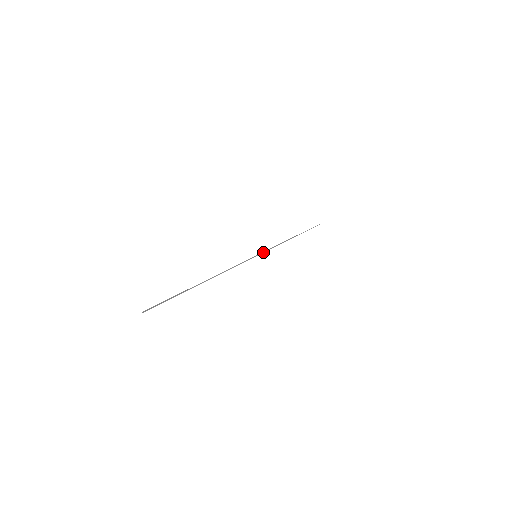
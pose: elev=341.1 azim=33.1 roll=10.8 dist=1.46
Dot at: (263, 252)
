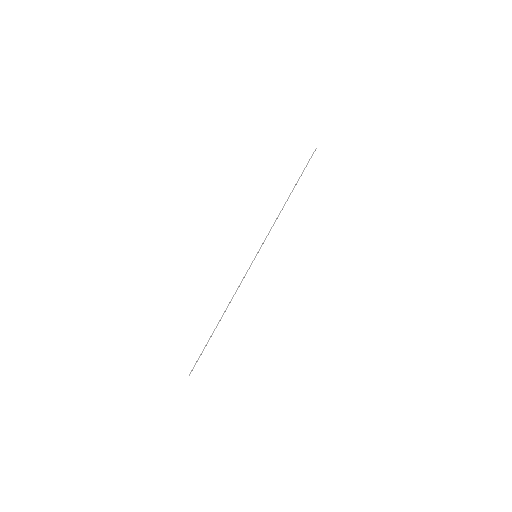
Dot at: (261, 246)
